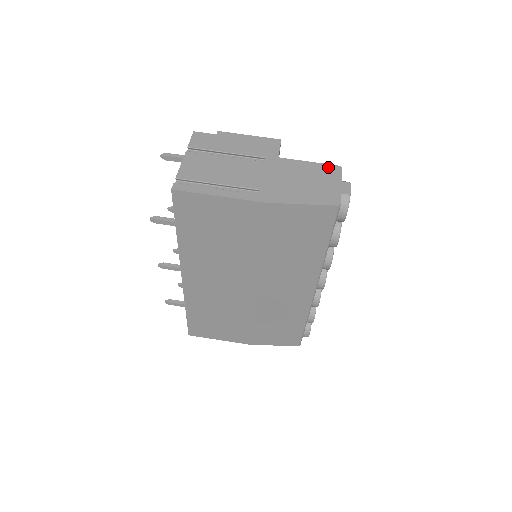
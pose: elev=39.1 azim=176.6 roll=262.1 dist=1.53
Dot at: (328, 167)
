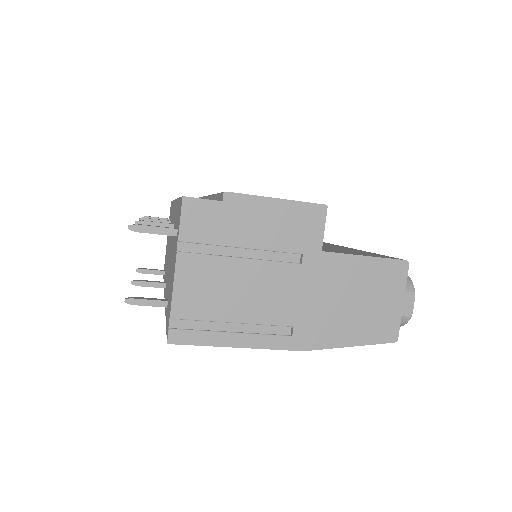
Dot at: (391, 266)
